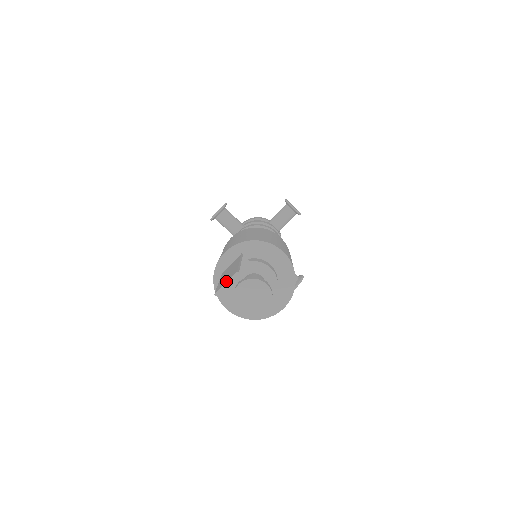
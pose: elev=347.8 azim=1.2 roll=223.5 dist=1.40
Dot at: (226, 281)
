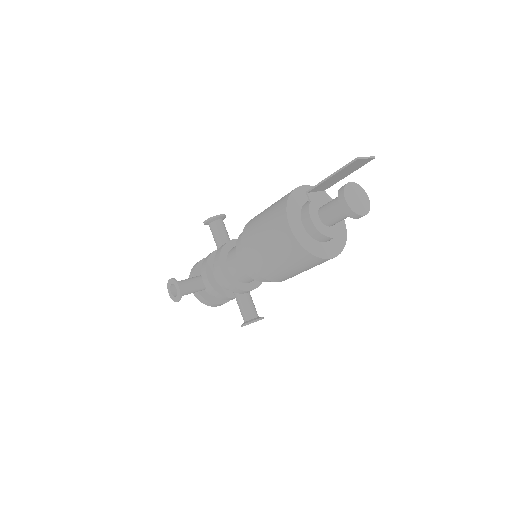
Dot at: (364, 158)
